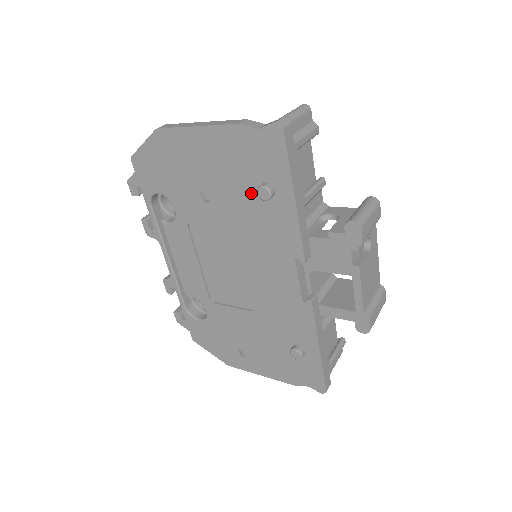
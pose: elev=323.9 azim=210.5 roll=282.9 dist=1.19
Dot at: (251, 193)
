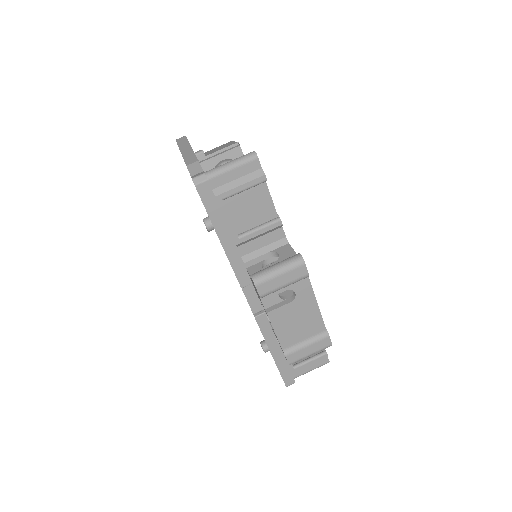
Dot at: occluded
